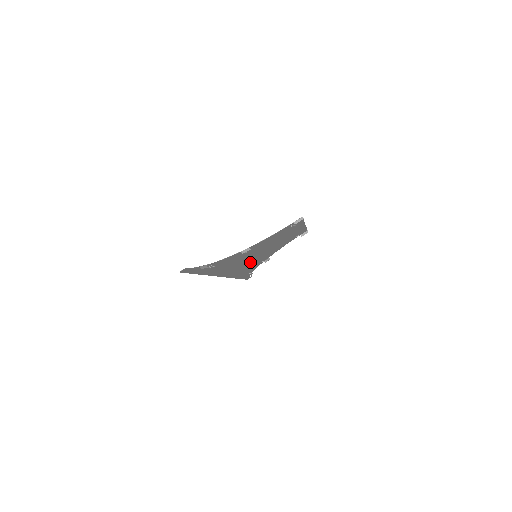
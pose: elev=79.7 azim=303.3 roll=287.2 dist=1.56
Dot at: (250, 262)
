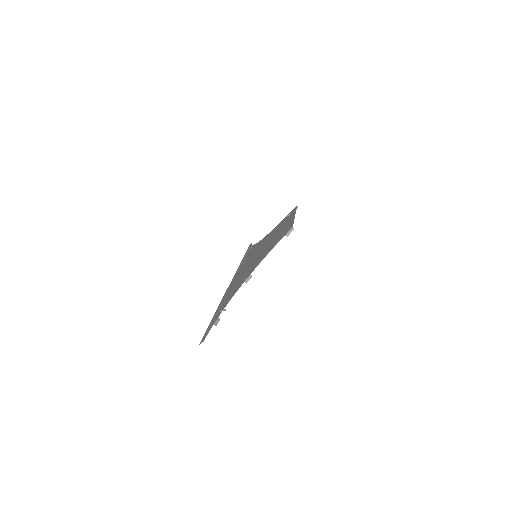
Dot at: (251, 257)
